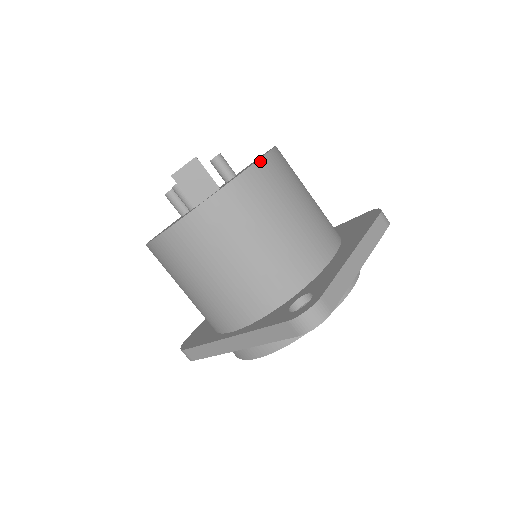
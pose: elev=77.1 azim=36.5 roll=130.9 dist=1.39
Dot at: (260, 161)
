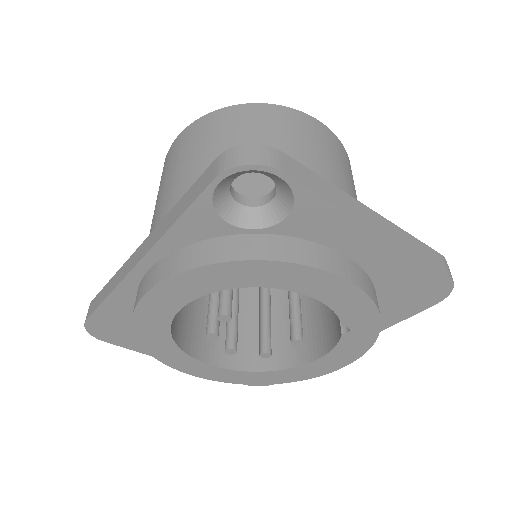
Dot at: (321, 123)
